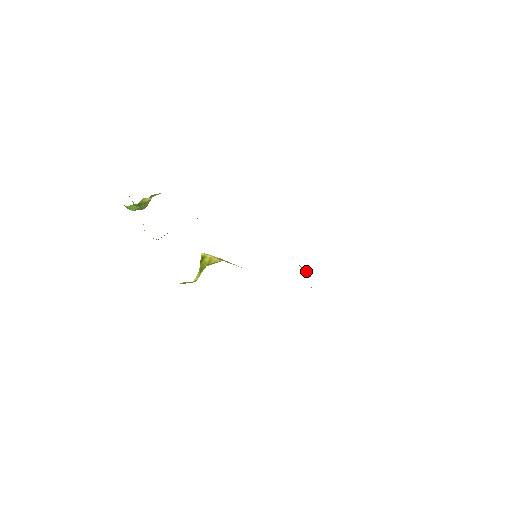
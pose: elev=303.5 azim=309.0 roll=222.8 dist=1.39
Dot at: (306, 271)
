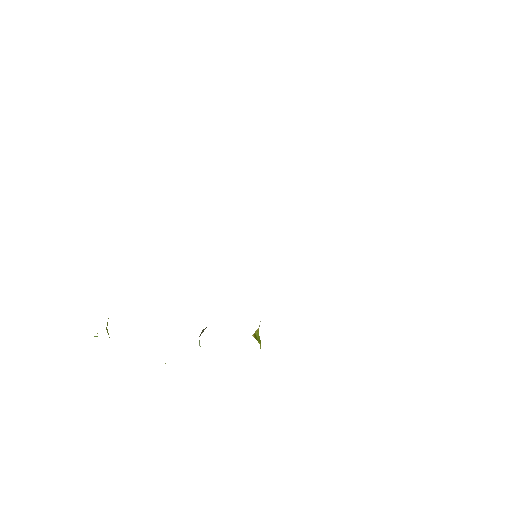
Dot at: occluded
